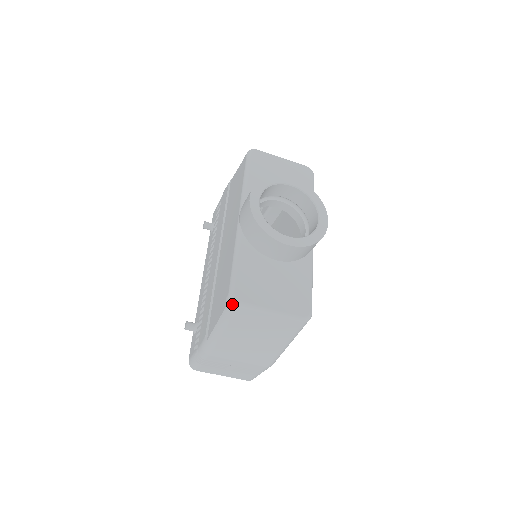
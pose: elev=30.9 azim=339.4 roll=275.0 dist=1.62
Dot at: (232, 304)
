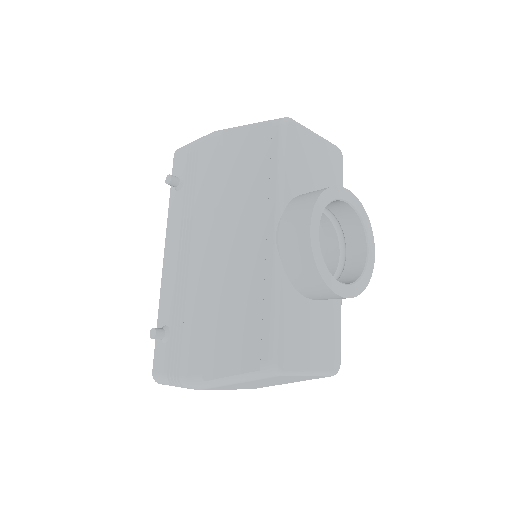
Dot at: (272, 373)
